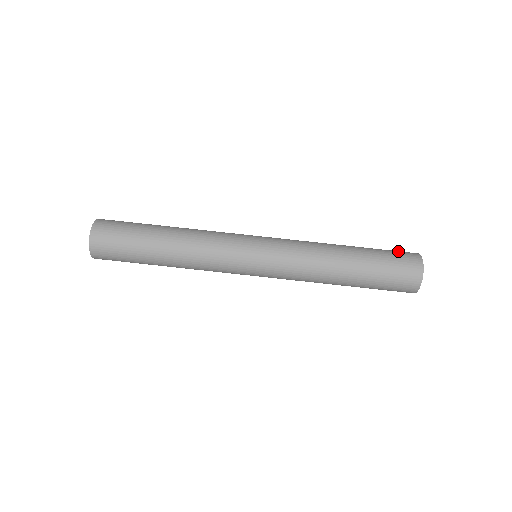
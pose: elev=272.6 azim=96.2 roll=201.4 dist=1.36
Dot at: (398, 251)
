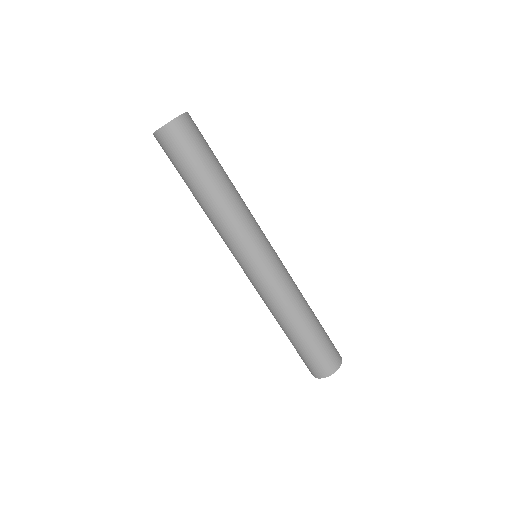
Dot at: (329, 356)
